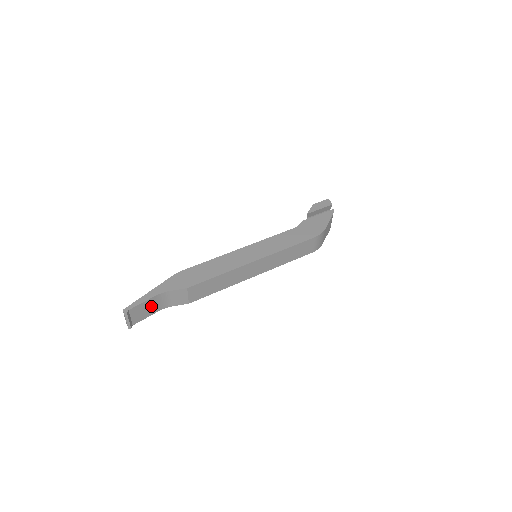
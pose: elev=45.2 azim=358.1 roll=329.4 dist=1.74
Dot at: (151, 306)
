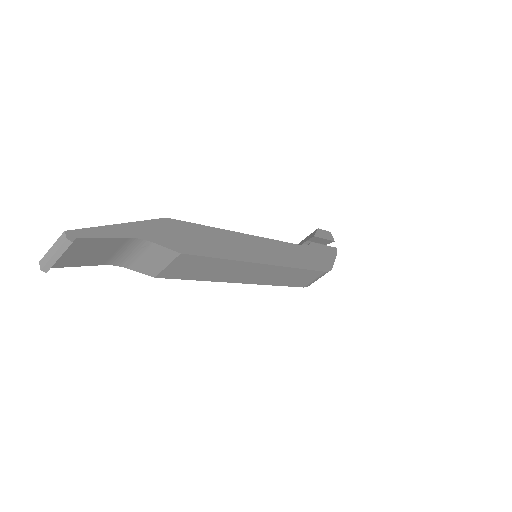
Dot at: (106, 250)
